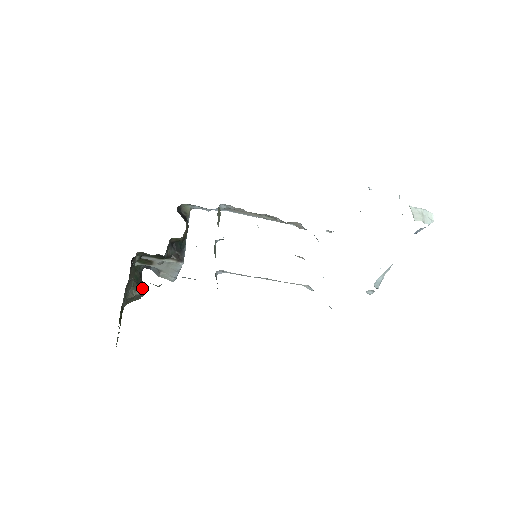
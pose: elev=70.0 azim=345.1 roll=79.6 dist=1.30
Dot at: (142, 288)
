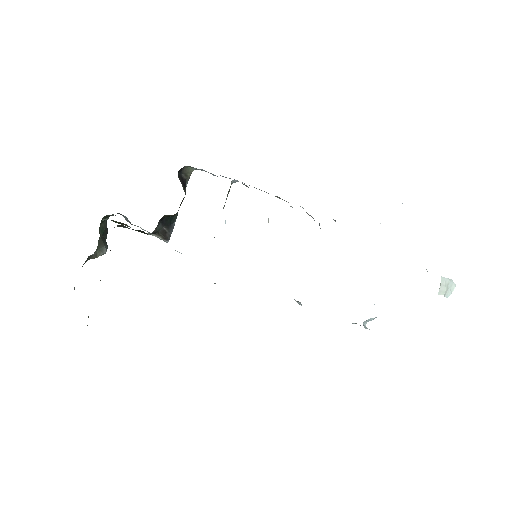
Dot at: occluded
